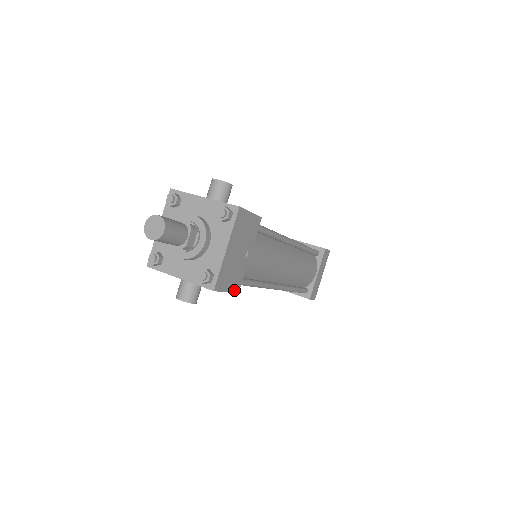
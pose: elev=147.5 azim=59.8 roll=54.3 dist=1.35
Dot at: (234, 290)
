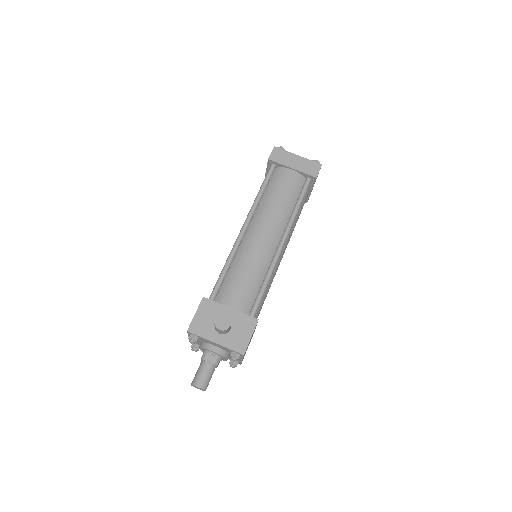
Dot at: occluded
